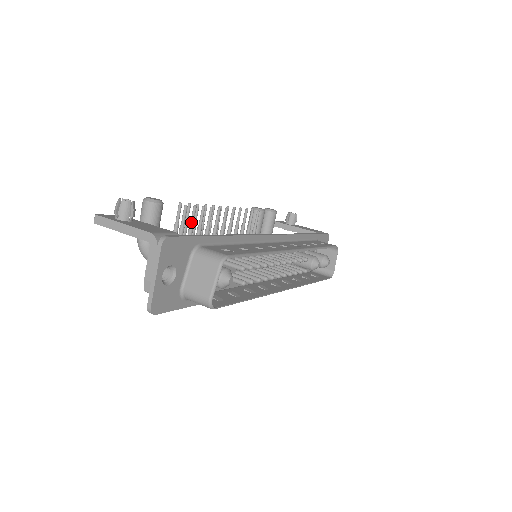
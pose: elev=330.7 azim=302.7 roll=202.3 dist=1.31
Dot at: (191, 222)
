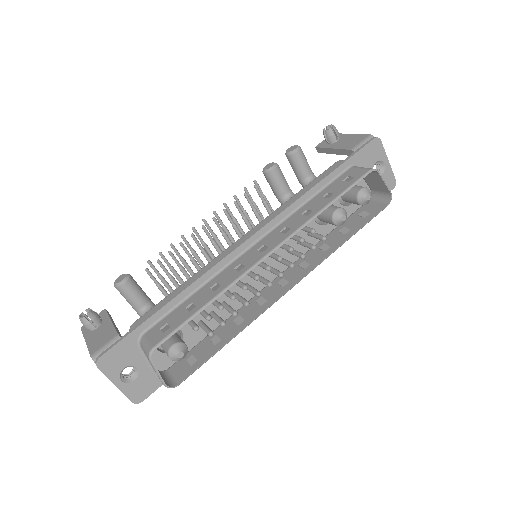
Dot at: (166, 273)
